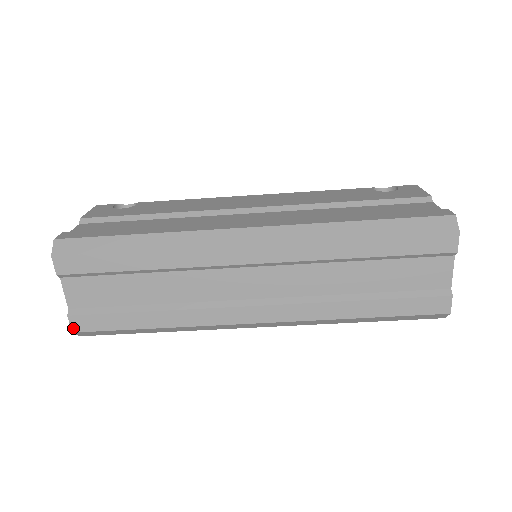
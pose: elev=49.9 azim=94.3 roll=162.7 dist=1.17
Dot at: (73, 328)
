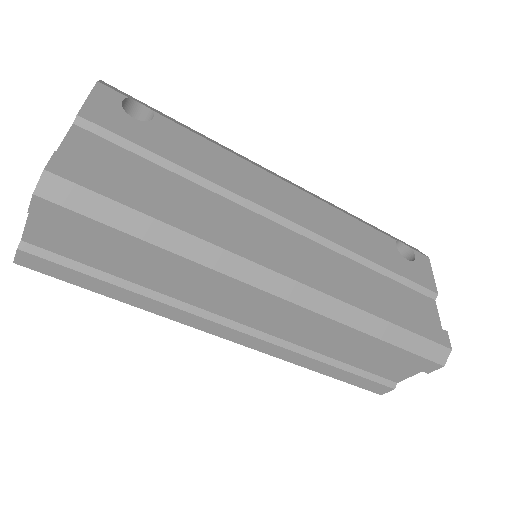
Dot at: (17, 260)
